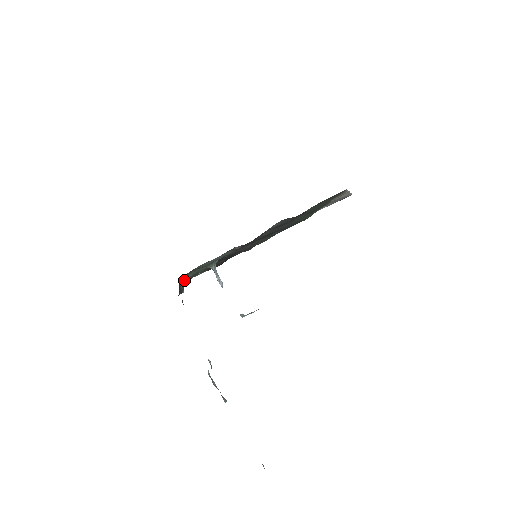
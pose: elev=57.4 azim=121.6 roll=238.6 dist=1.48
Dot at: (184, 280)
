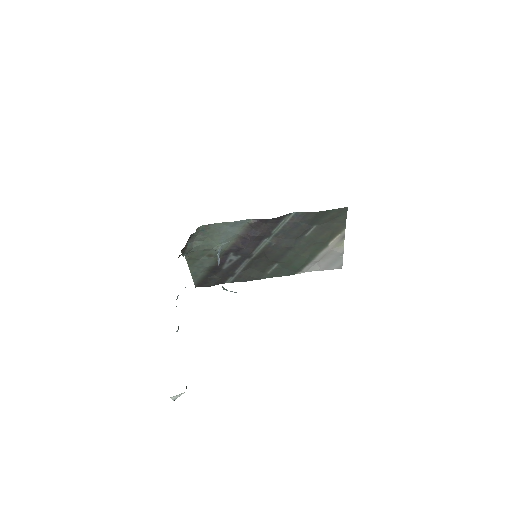
Dot at: (192, 245)
